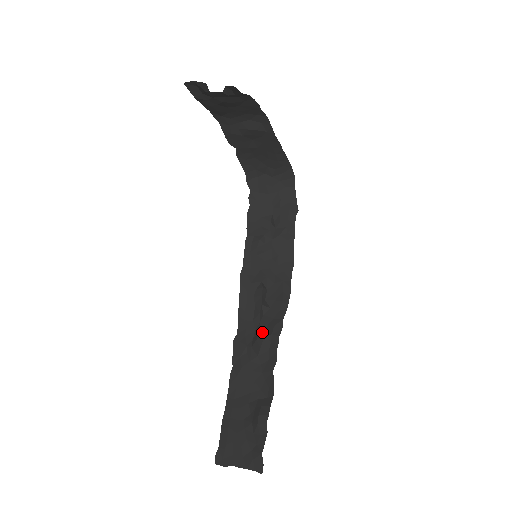
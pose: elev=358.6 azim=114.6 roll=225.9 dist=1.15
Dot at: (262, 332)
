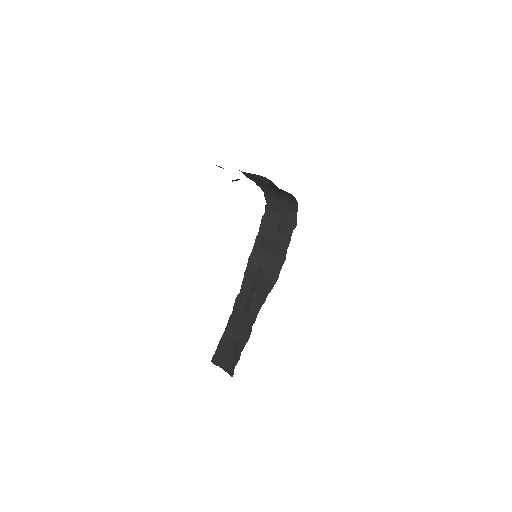
Dot at: (253, 300)
